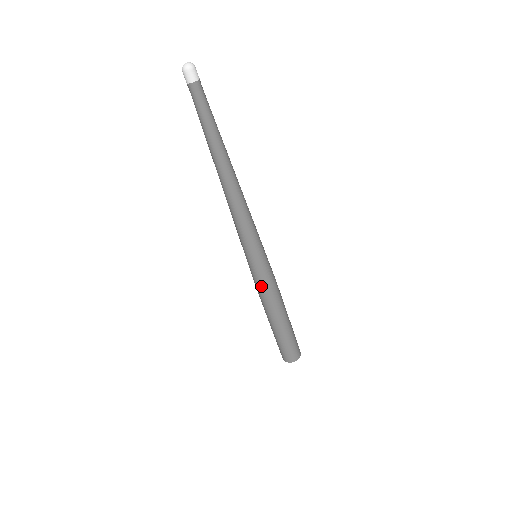
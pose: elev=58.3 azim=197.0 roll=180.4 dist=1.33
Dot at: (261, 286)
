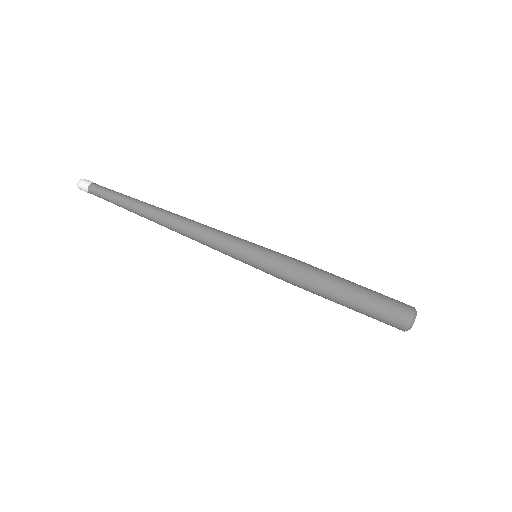
Dot at: (283, 275)
